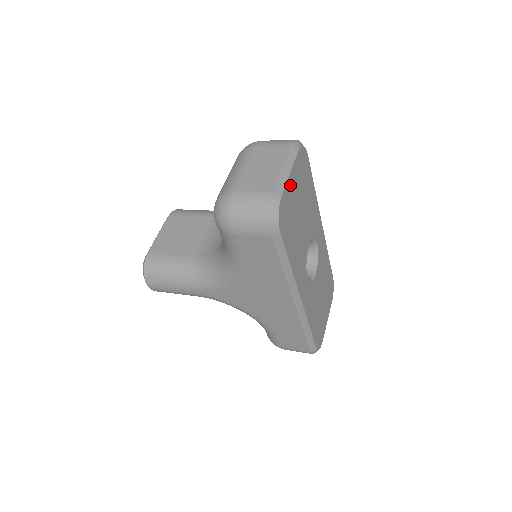
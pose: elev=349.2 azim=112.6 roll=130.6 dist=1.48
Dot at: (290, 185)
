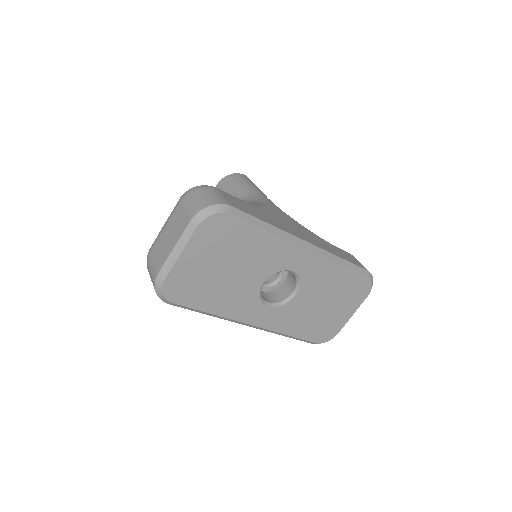
Dot at: (185, 262)
